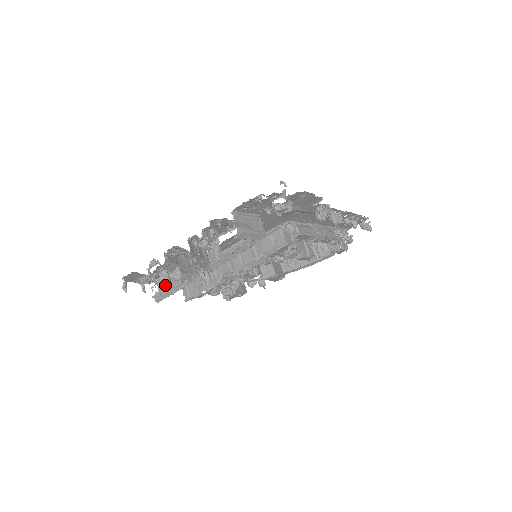
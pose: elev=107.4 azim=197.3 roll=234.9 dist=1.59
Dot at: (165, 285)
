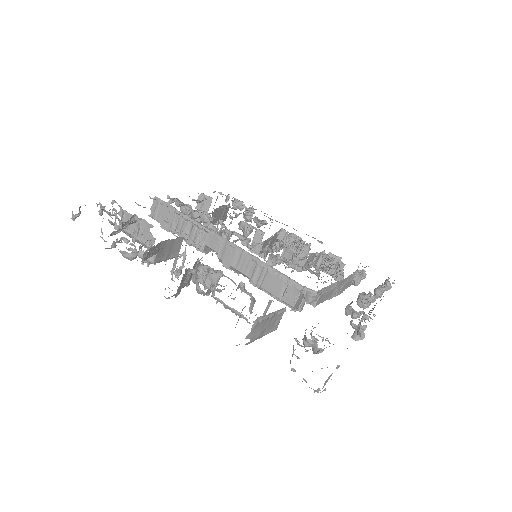
Dot at: (130, 228)
